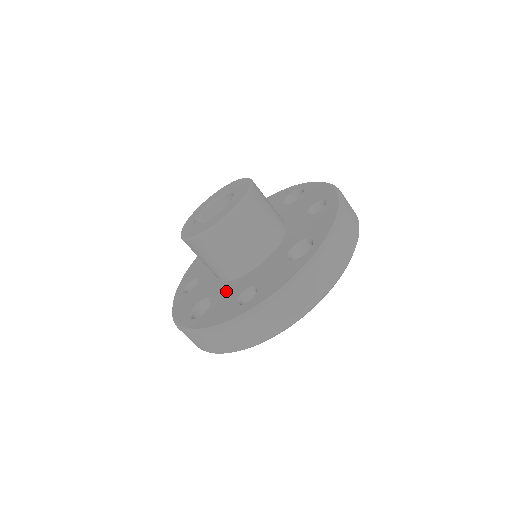
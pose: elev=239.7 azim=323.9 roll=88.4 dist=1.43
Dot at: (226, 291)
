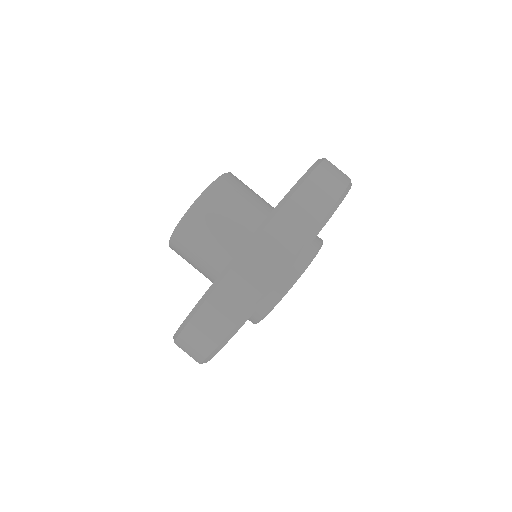
Dot at: occluded
